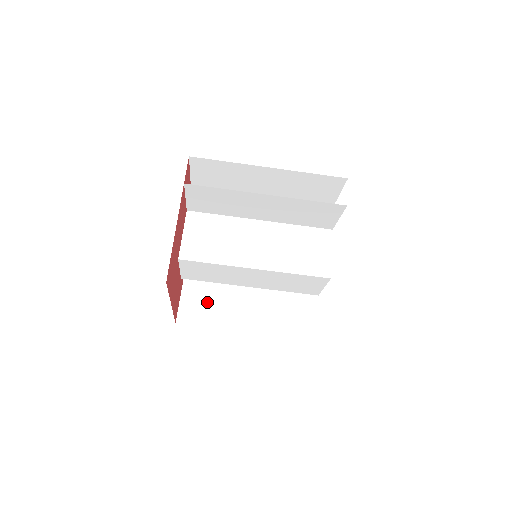
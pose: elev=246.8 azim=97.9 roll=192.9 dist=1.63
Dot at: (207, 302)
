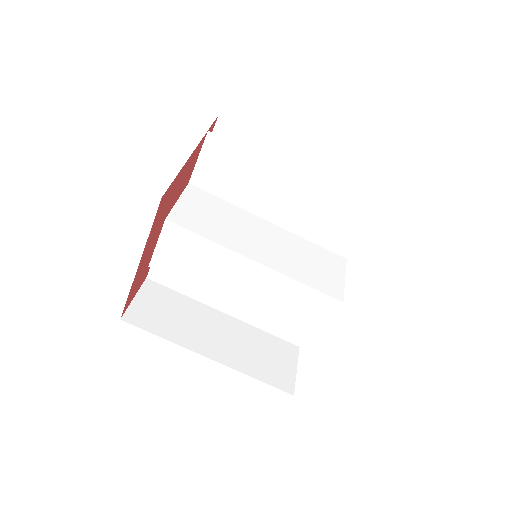
Dot at: (168, 311)
